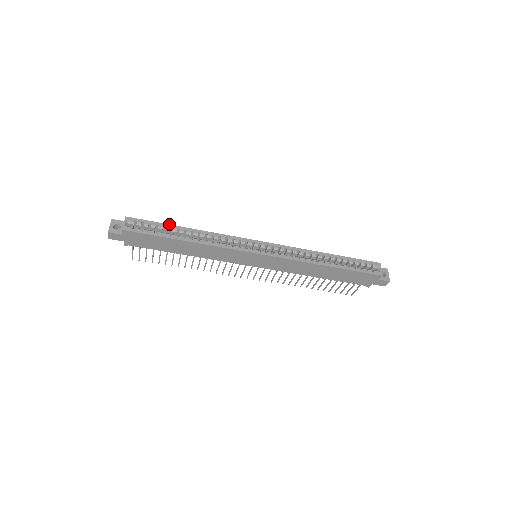
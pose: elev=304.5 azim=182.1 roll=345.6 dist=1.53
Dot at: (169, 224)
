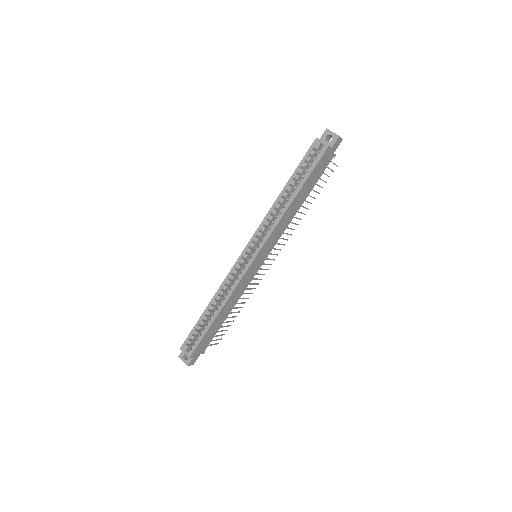
Dot at: occluded
